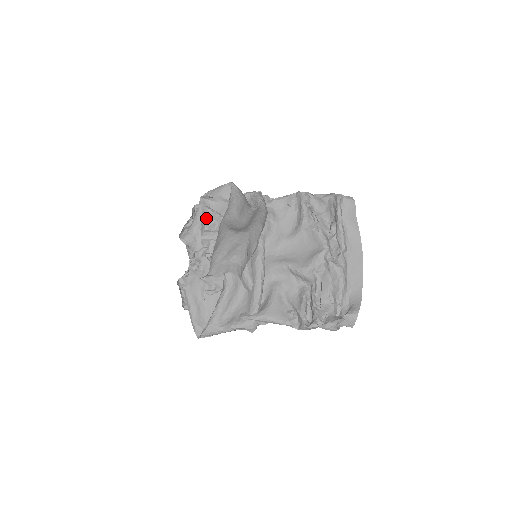
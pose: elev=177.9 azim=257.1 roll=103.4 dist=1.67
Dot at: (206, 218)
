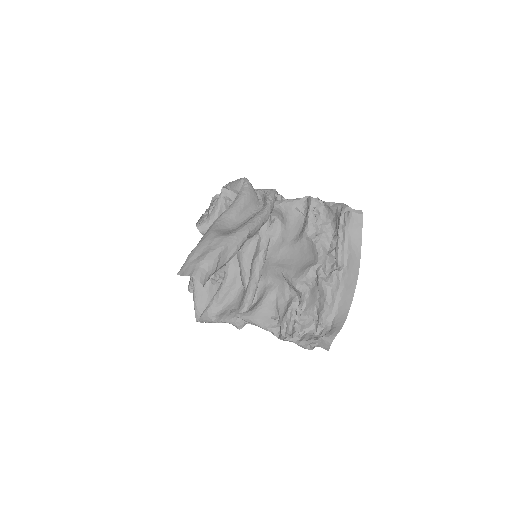
Dot at: (225, 208)
